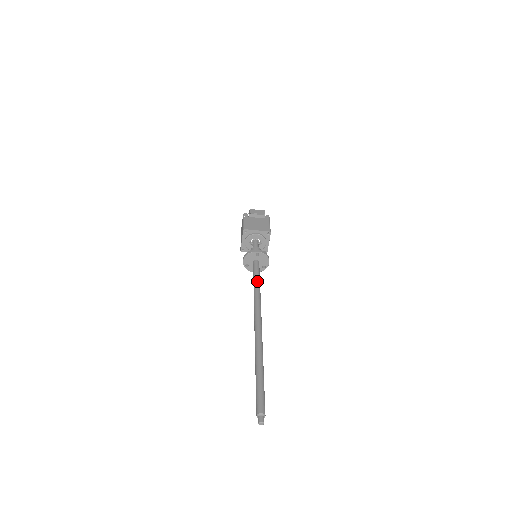
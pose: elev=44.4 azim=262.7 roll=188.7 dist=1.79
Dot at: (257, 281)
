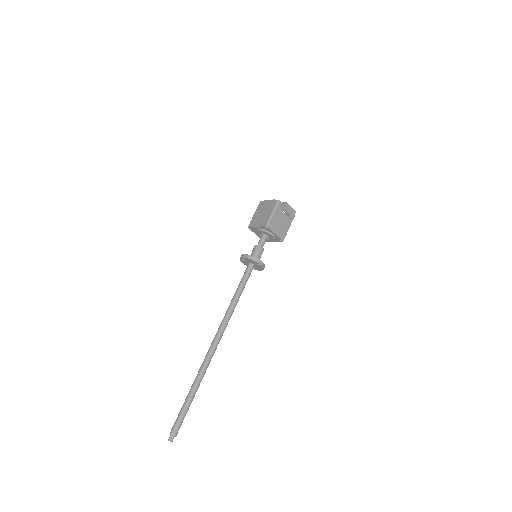
Dot at: (240, 294)
